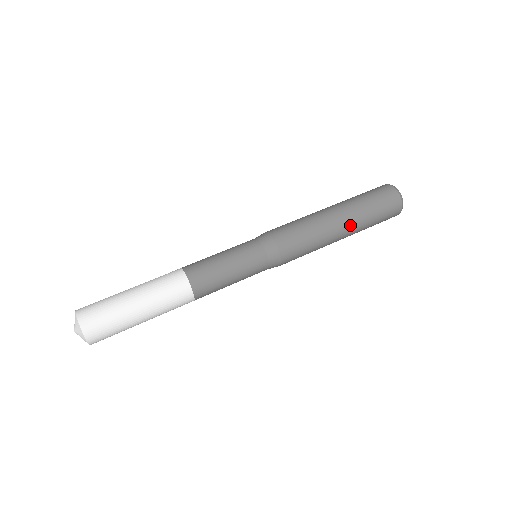
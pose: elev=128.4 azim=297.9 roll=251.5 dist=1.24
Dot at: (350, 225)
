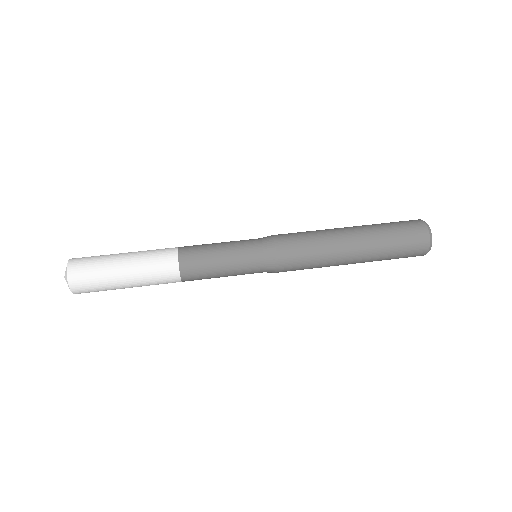
Dot at: (363, 252)
